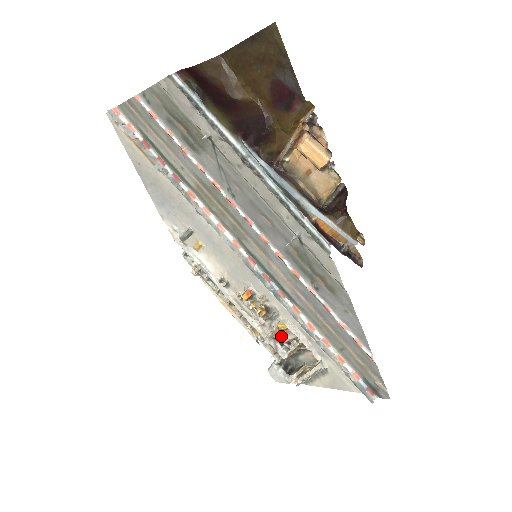
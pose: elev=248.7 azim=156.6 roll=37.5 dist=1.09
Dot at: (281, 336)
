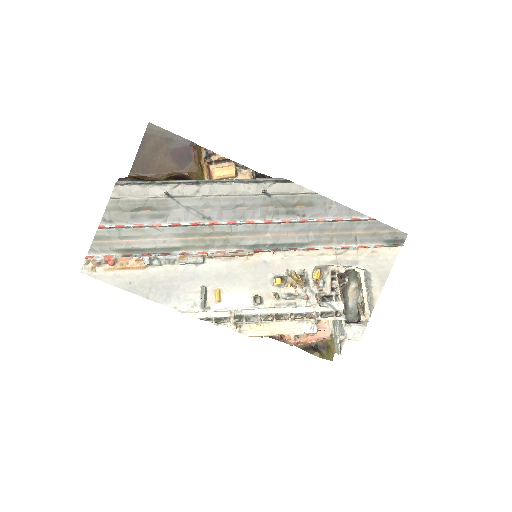
Dot at: (324, 290)
